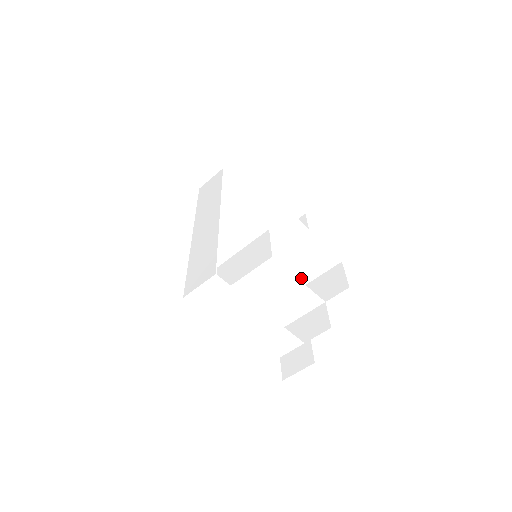
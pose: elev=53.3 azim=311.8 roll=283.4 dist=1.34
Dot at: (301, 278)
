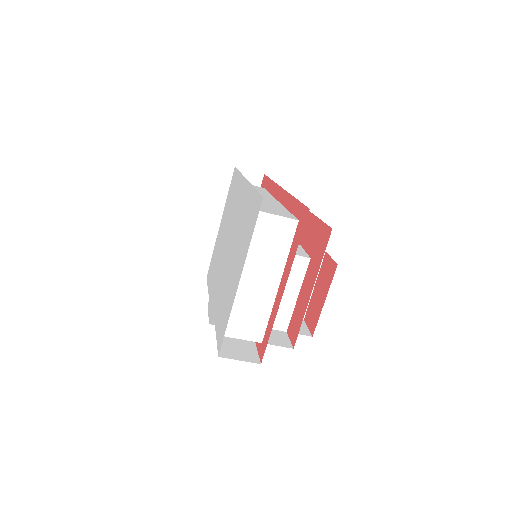
Dot at: occluded
